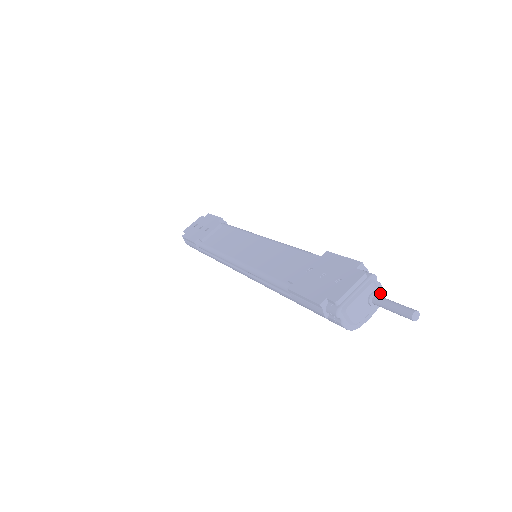
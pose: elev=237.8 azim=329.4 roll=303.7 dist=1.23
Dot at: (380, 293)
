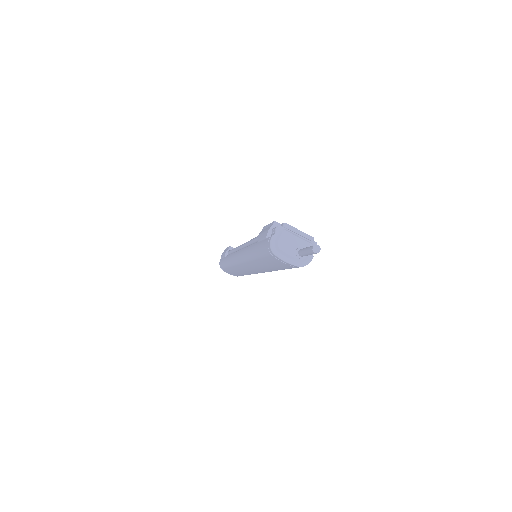
Dot at: (307, 260)
